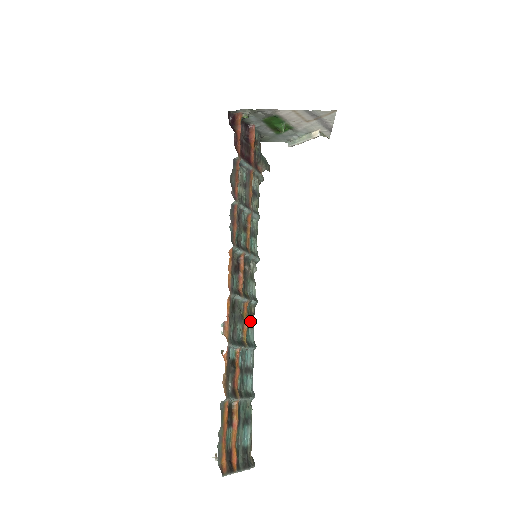
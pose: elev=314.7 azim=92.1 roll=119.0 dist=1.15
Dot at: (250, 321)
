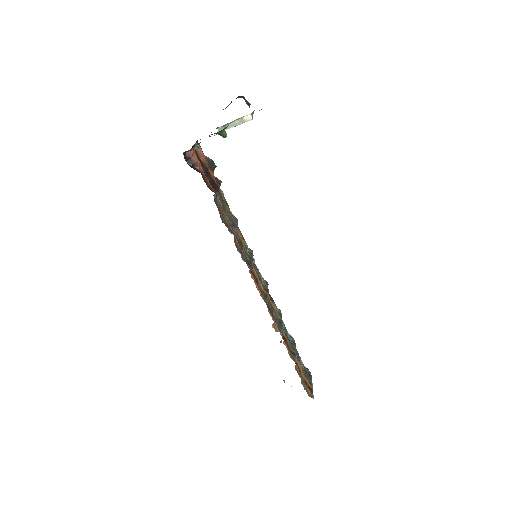
Dot at: (272, 300)
